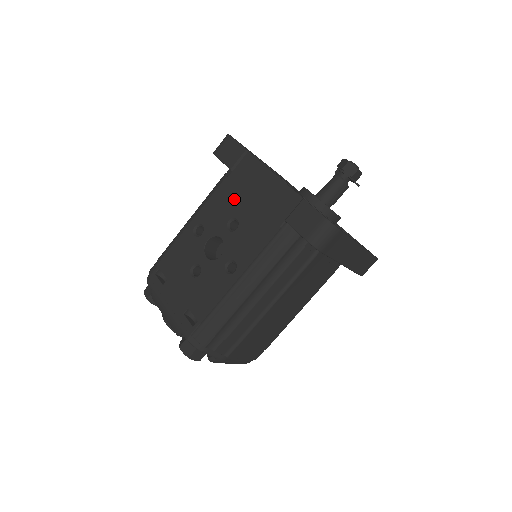
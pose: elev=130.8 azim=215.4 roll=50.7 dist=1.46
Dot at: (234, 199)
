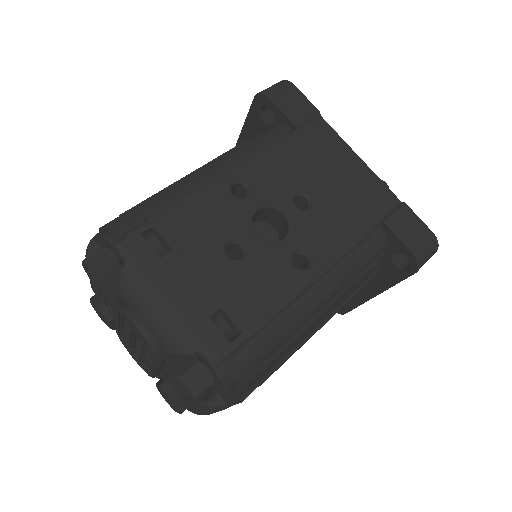
Dot at: (303, 167)
